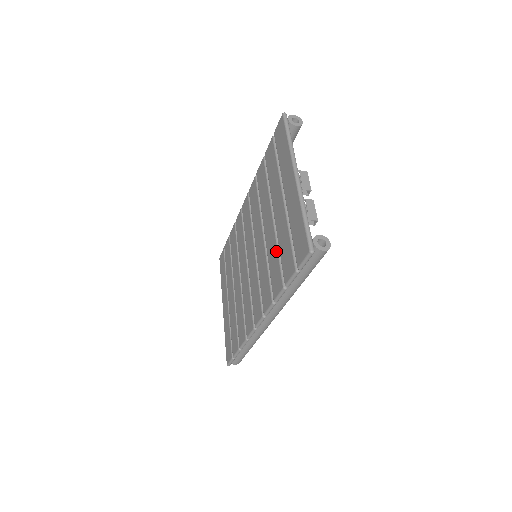
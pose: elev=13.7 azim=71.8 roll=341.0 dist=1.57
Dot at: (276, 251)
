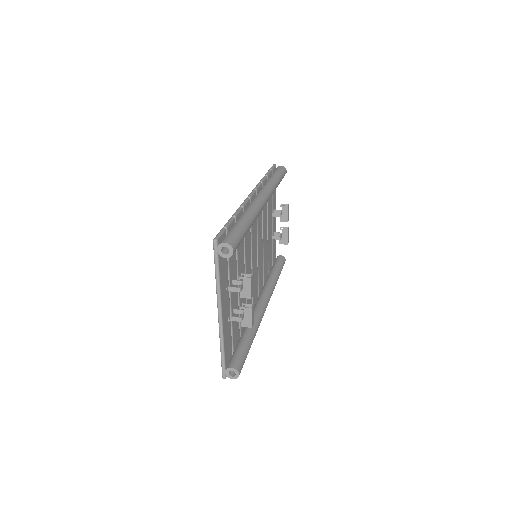
Dot at: occluded
